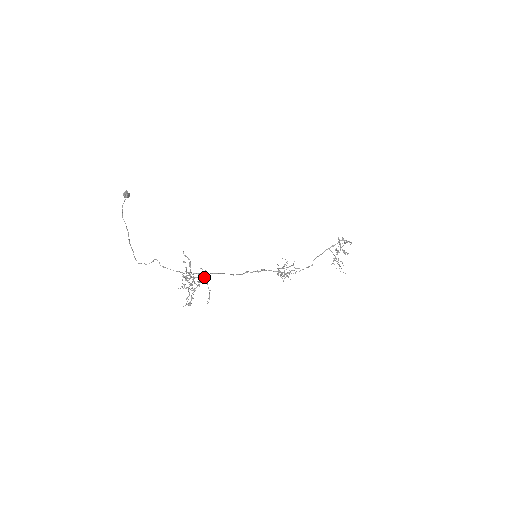
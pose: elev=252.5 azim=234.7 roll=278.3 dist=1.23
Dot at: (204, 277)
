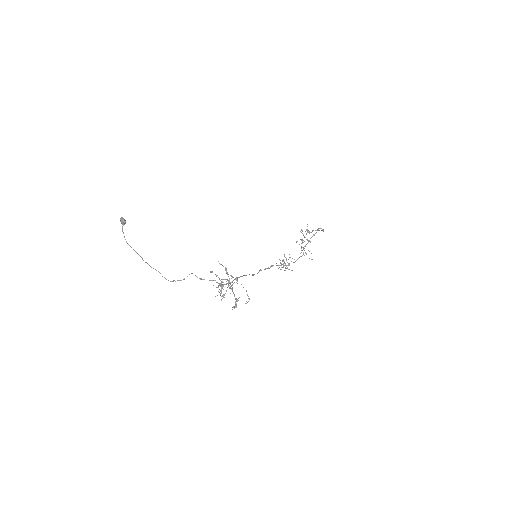
Dot at: occluded
